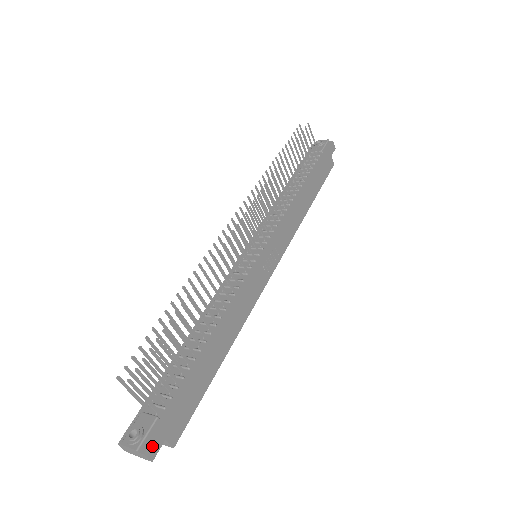
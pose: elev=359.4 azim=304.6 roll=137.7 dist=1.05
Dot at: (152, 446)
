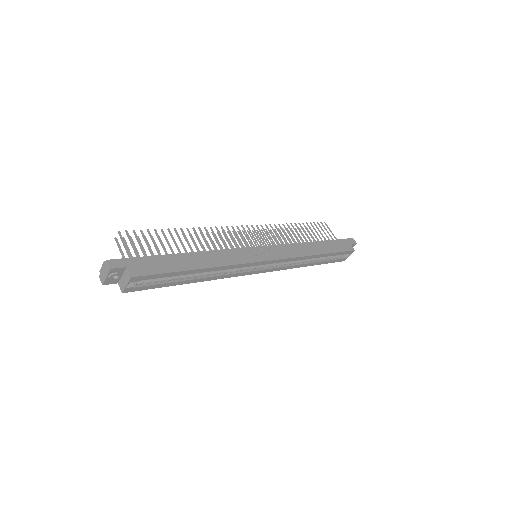
Dot at: (115, 261)
